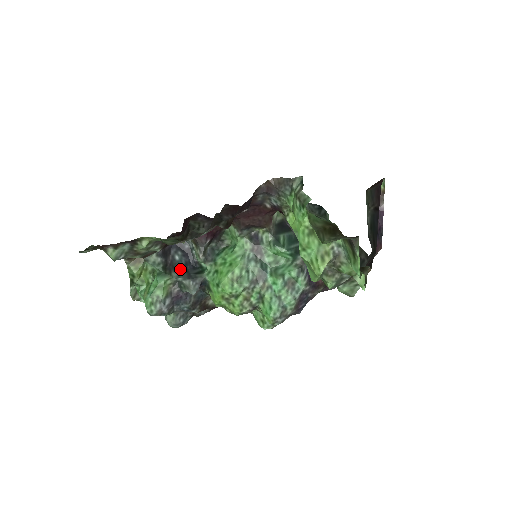
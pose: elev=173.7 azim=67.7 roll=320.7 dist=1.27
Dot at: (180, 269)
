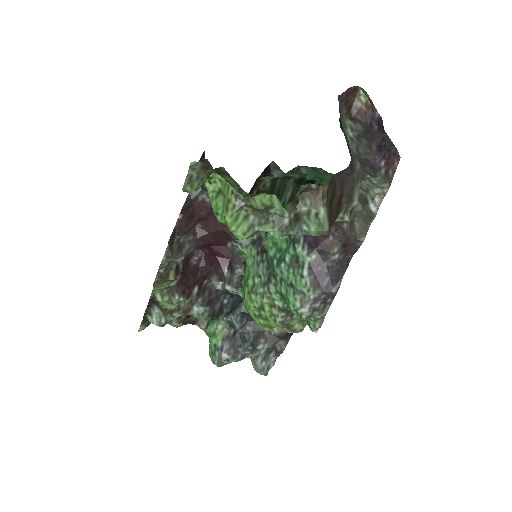
Dot at: (228, 310)
